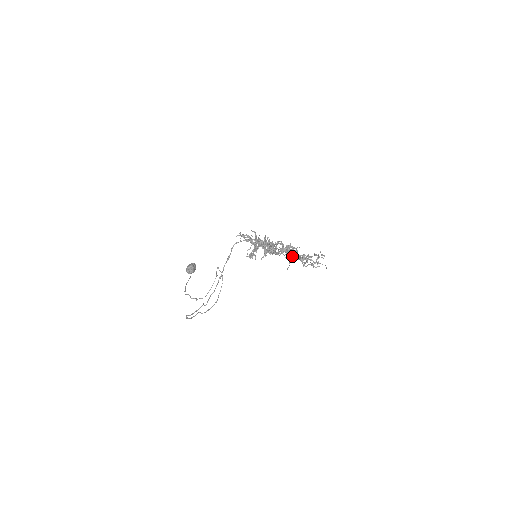
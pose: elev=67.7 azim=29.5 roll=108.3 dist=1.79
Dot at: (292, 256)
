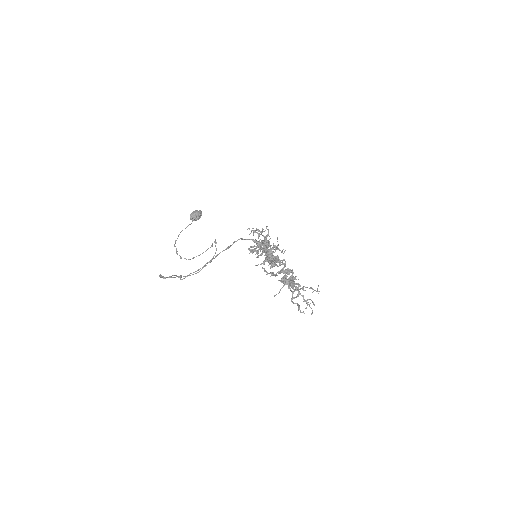
Dot at: (287, 283)
